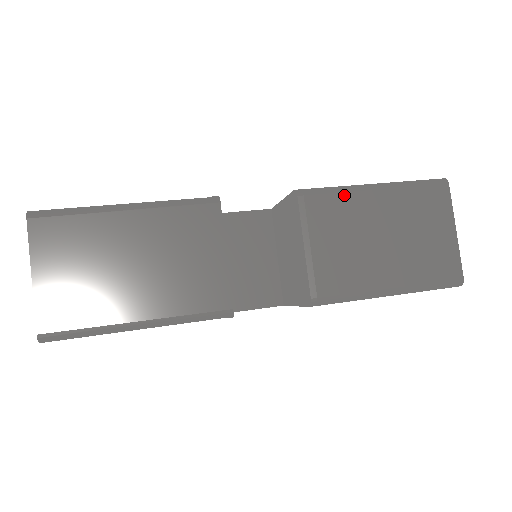
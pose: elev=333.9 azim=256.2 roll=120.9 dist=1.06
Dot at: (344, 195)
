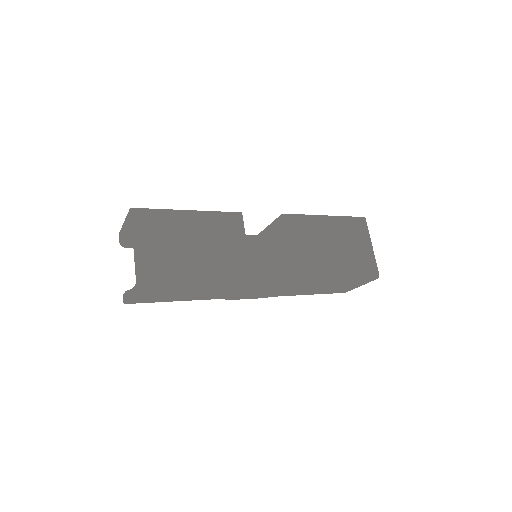
Dot at: (310, 219)
